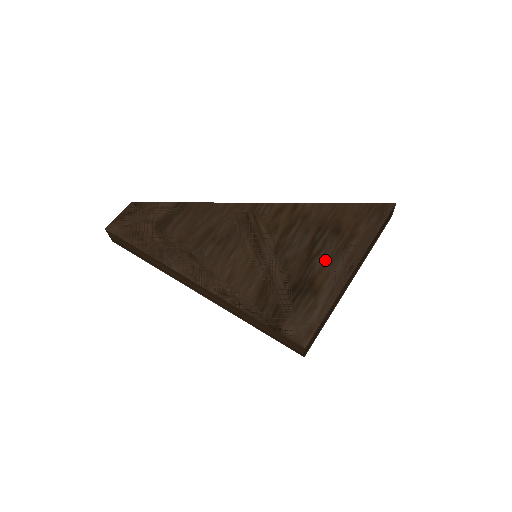
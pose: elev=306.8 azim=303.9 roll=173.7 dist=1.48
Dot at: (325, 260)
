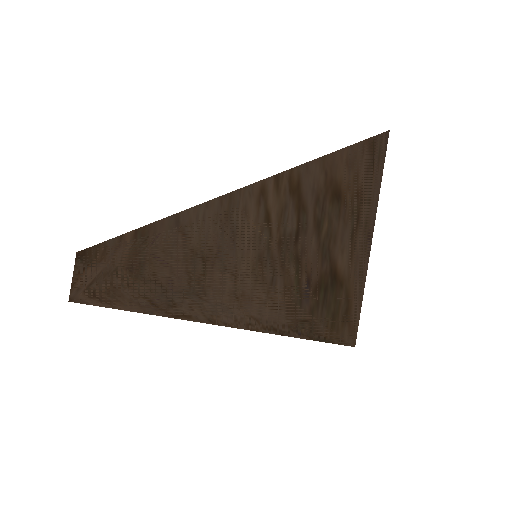
Dot at: (338, 240)
